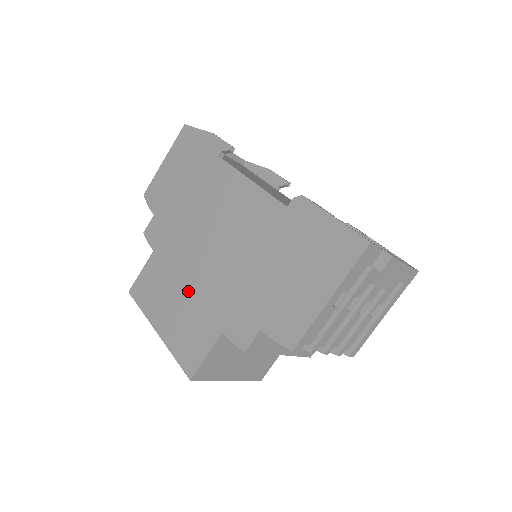
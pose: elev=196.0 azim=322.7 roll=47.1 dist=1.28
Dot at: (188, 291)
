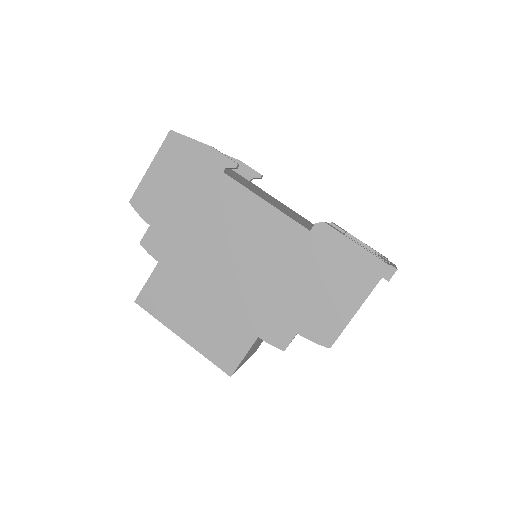
Dot at: (212, 302)
